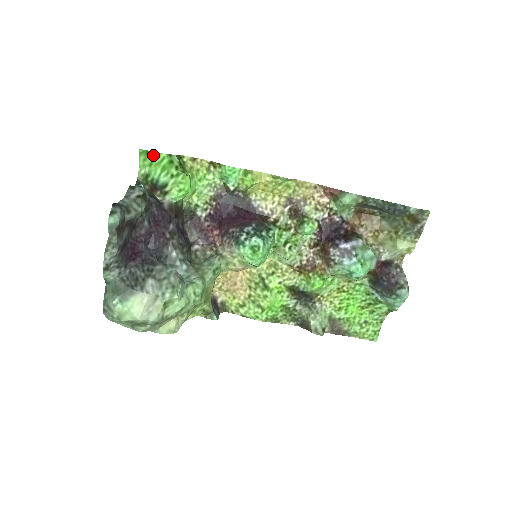
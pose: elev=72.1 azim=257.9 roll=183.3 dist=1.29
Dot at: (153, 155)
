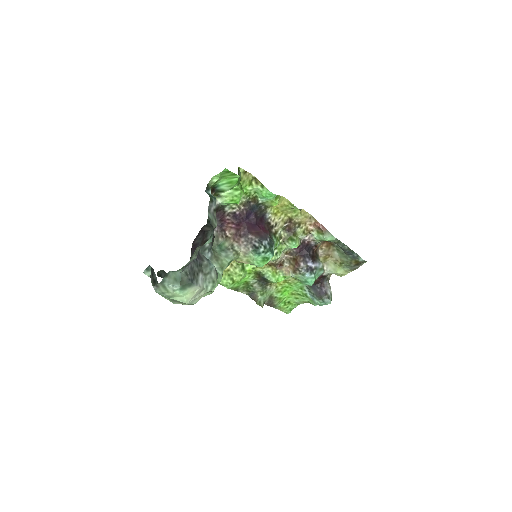
Dot at: (231, 174)
